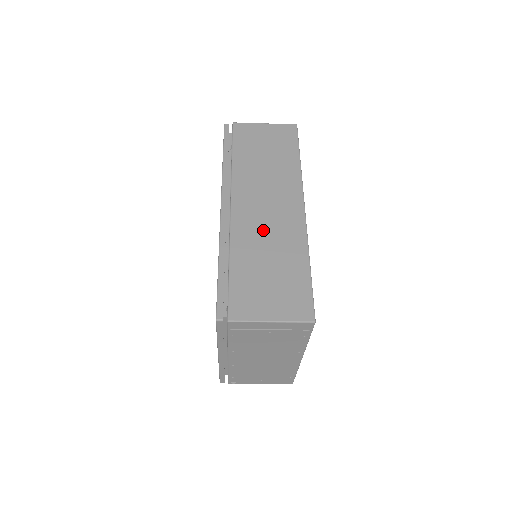
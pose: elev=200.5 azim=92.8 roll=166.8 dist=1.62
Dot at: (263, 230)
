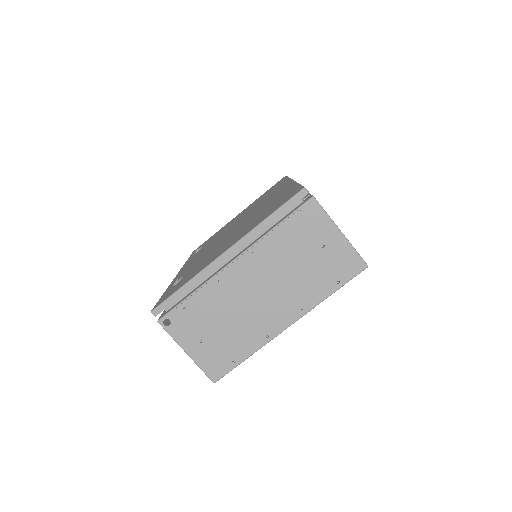
Dot at: occluded
